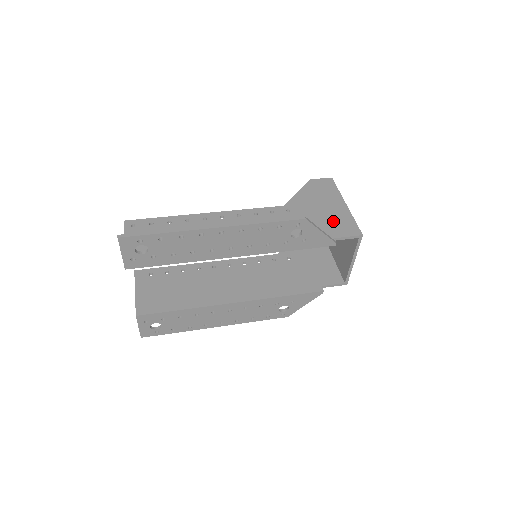
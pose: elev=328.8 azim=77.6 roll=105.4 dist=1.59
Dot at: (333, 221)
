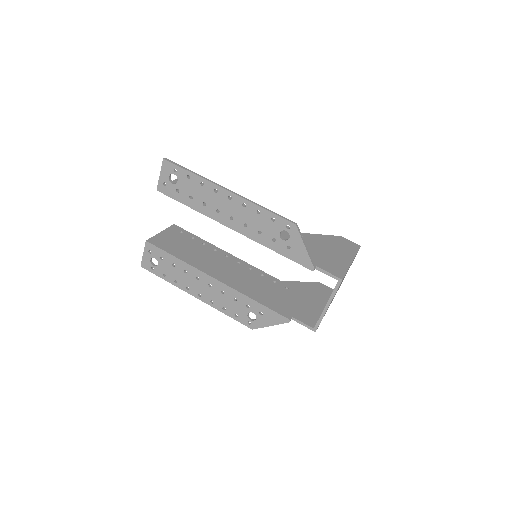
Dot at: (329, 260)
